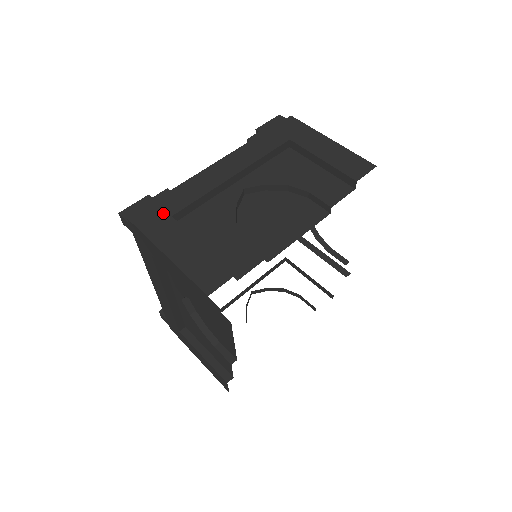
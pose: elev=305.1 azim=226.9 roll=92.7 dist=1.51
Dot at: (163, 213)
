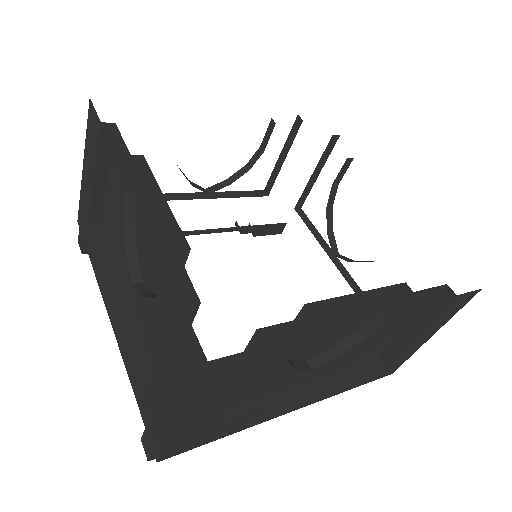
Dot at: occluded
